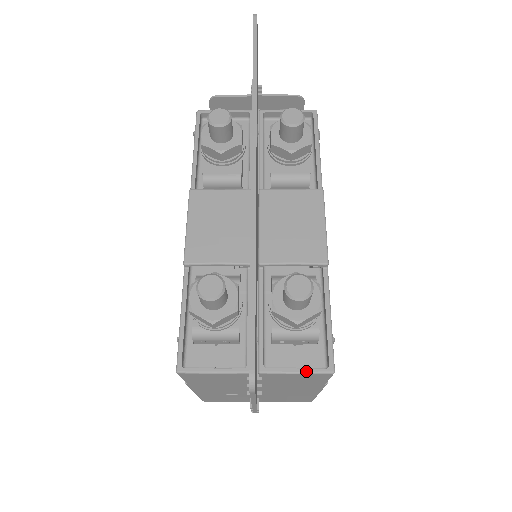
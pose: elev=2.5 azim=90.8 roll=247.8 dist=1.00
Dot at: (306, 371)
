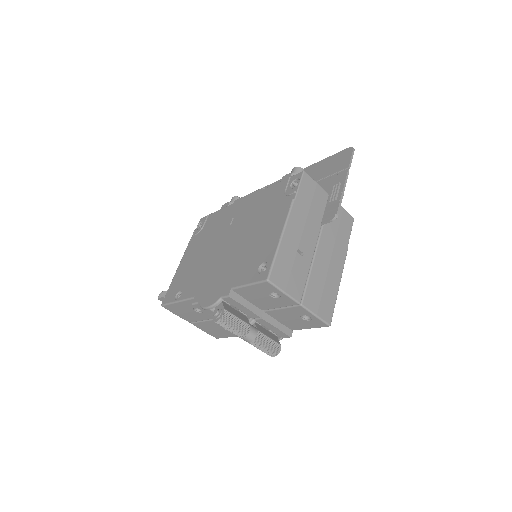
Dot at: (345, 211)
